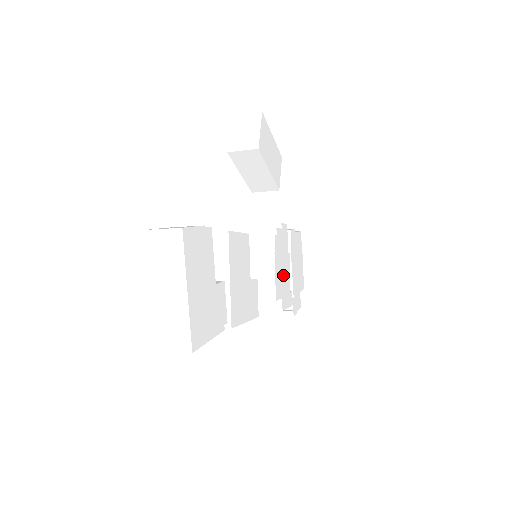
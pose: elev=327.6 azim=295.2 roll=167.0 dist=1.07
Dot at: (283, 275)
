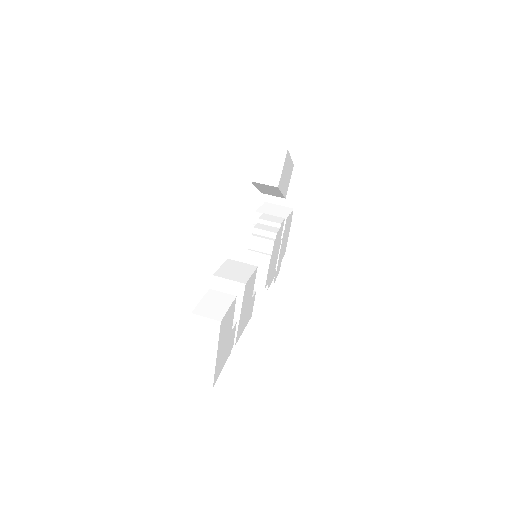
Dot at: (273, 263)
